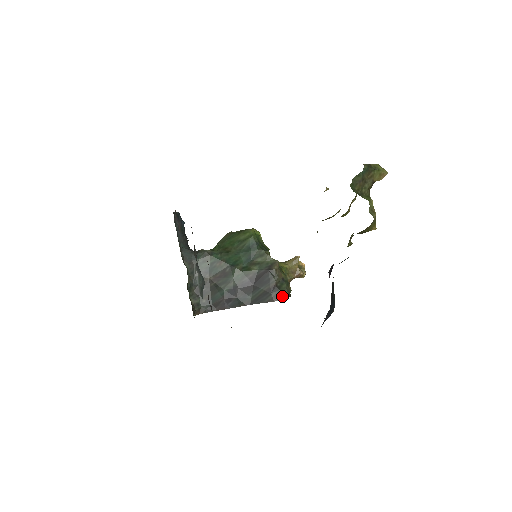
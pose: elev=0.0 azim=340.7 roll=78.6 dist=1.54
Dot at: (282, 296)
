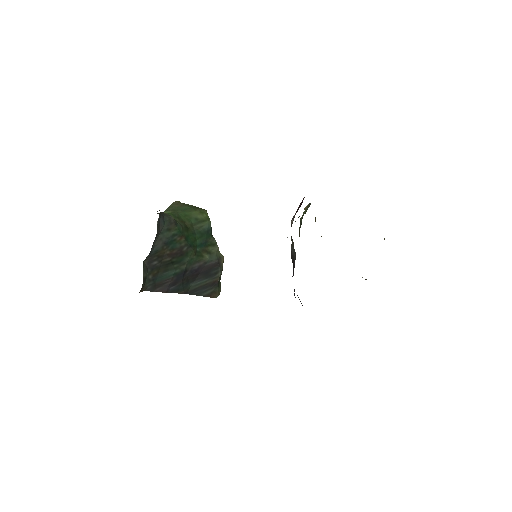
Dot at: (217, 294)
